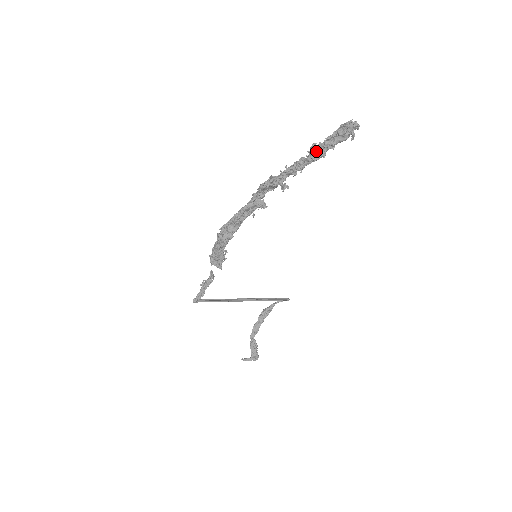
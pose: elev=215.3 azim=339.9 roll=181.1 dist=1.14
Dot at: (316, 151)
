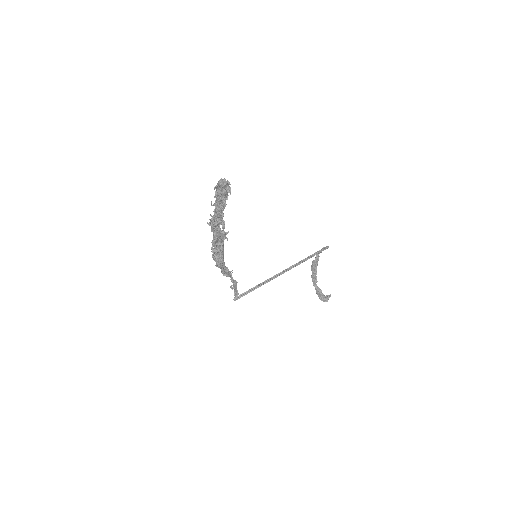
Dot at: (217, 205)
